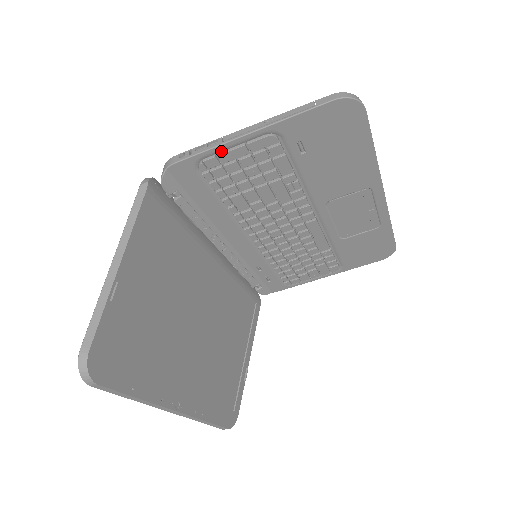
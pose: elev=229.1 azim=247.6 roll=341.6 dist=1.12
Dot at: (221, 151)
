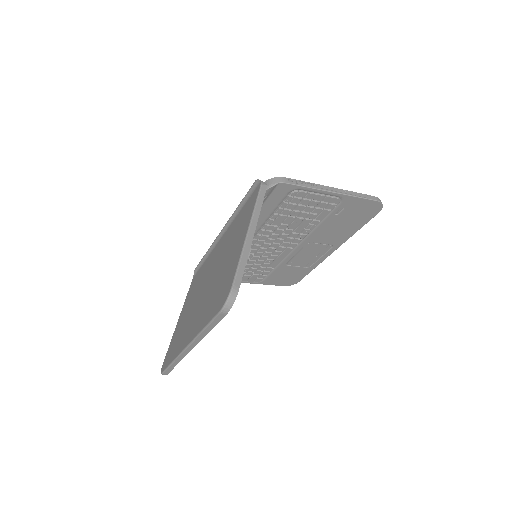
Dot at: (312, 191)
